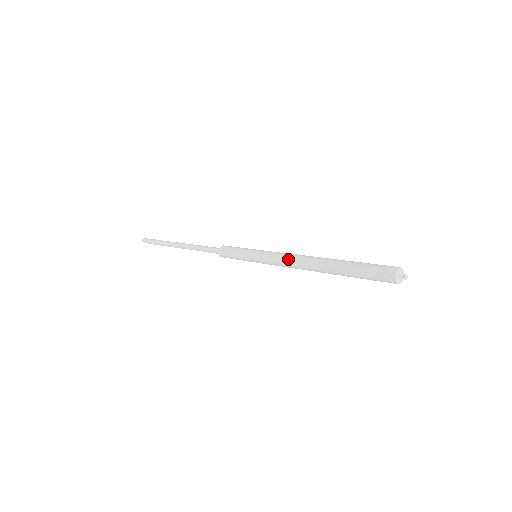
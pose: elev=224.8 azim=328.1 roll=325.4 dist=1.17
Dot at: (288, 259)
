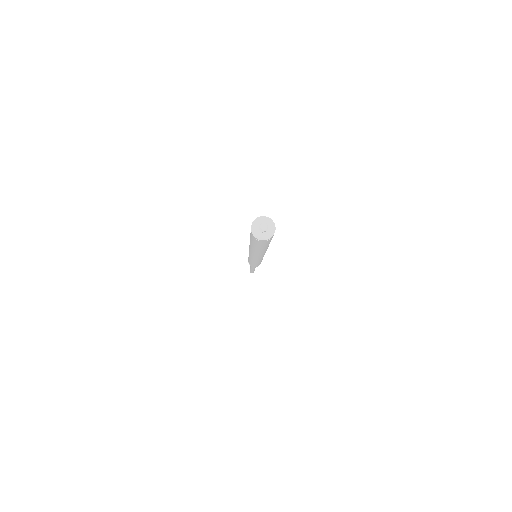
Dot at: (249, 253)
